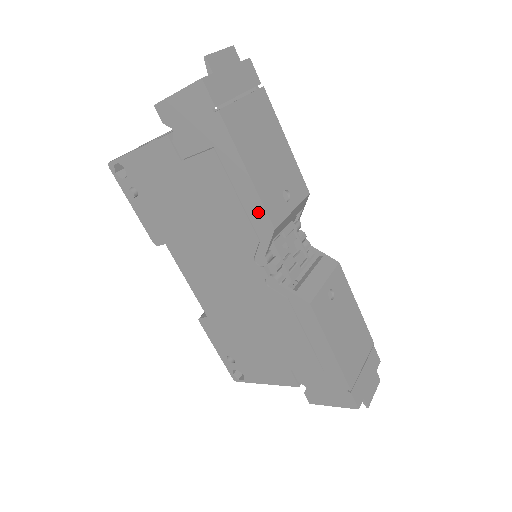
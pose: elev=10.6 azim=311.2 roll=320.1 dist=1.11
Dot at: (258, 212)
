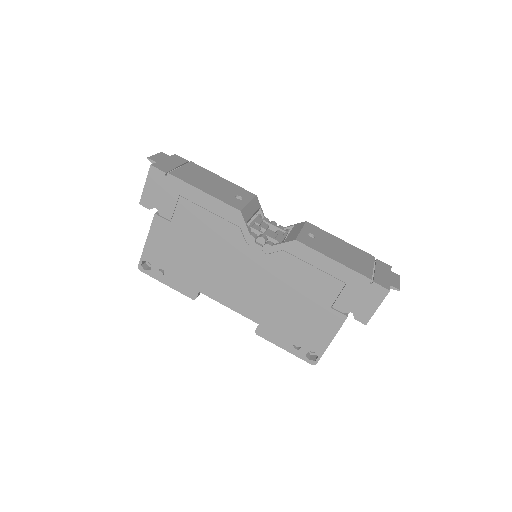
Dot at: (225, 210)
